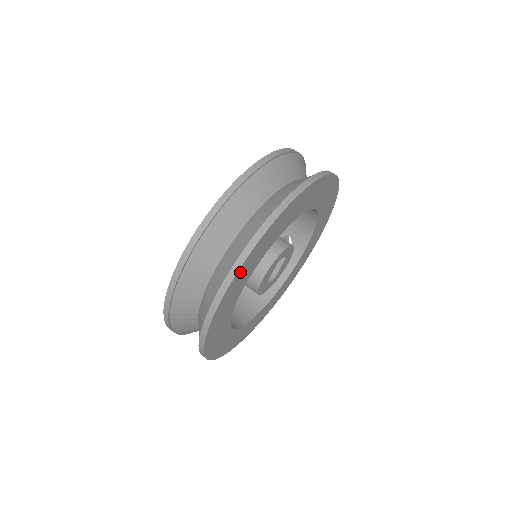
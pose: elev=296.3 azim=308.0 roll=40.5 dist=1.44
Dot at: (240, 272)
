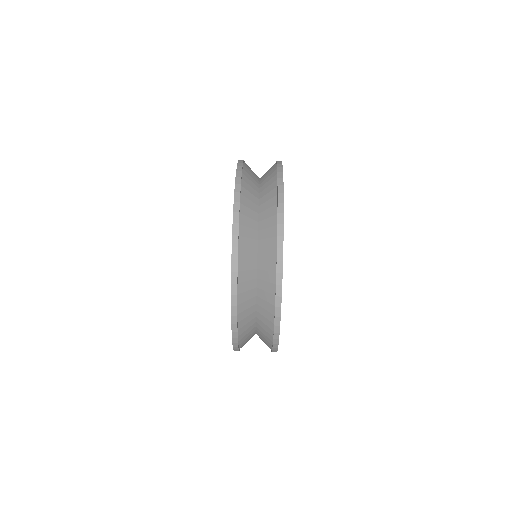
Dot at: occluded
